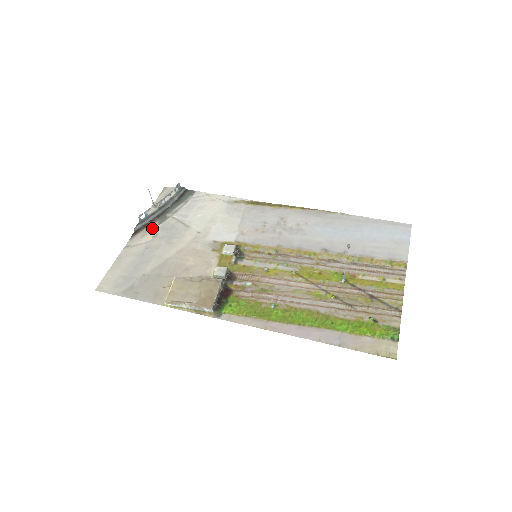
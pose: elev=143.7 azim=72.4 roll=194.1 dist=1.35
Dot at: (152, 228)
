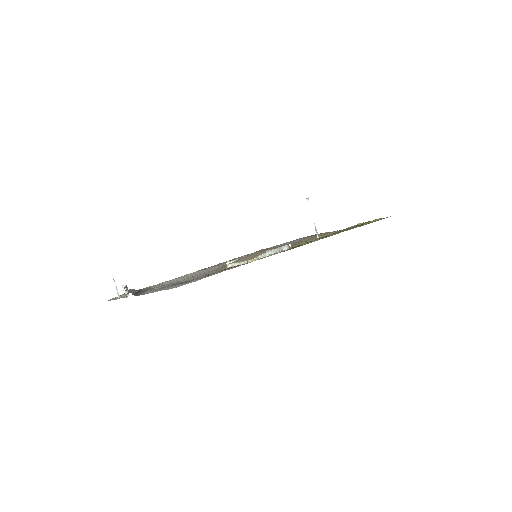
Dot at: (146, 291)
